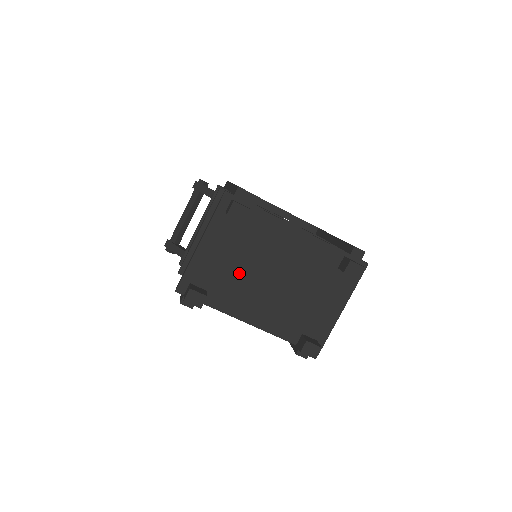
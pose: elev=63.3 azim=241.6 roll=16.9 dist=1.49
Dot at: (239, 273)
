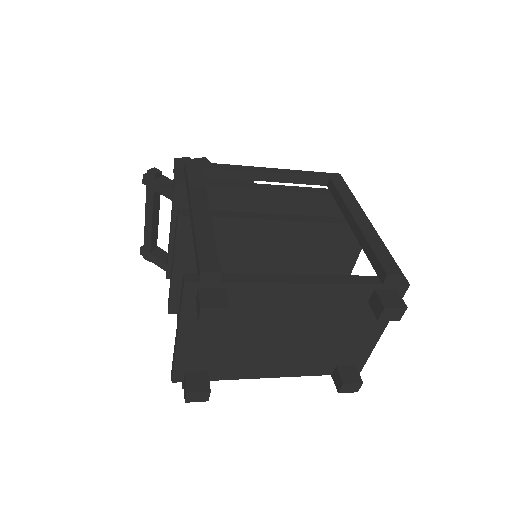
Dot at: (240, 346)
